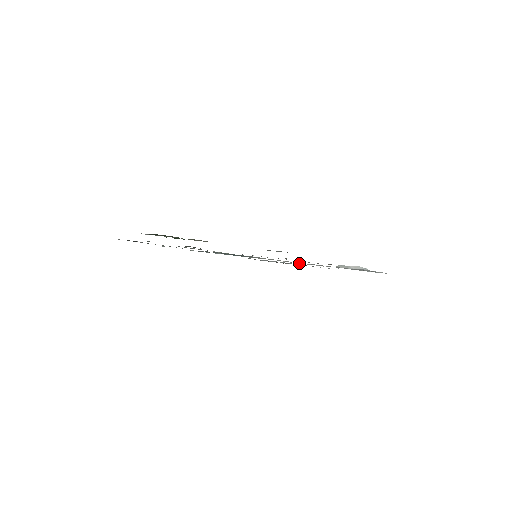
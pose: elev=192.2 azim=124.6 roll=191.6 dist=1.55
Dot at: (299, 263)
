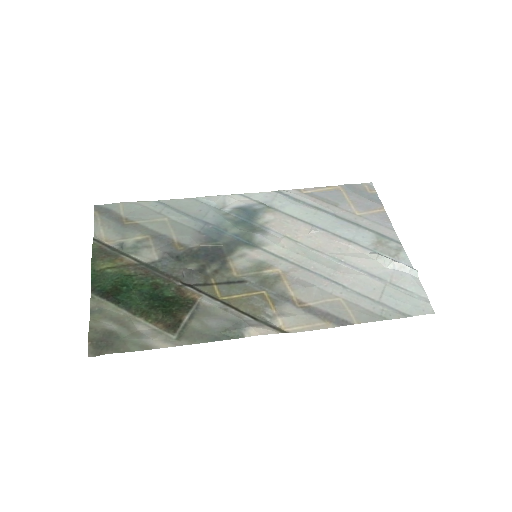
Dot at: (320, 254)
